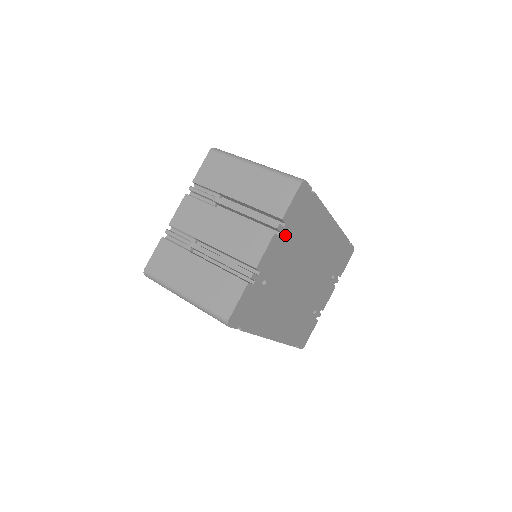
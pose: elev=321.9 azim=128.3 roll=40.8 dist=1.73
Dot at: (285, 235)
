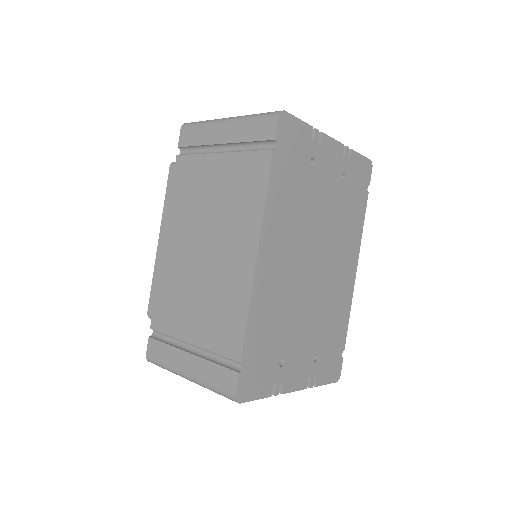
Dot at: (343, 169)
